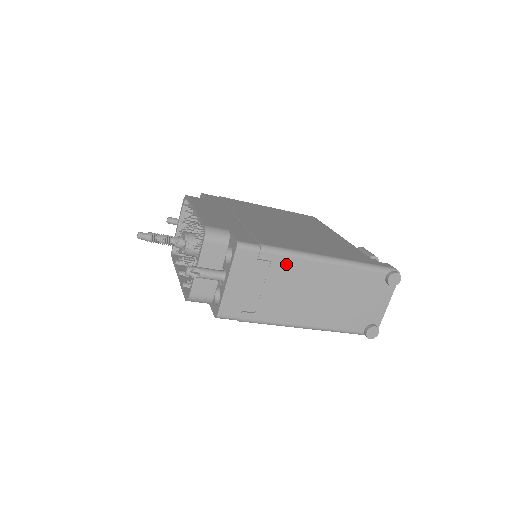
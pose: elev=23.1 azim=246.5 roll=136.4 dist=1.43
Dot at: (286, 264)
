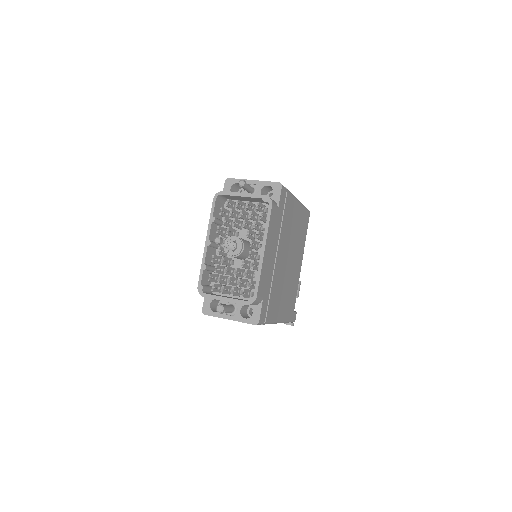
Dot at: occluded
